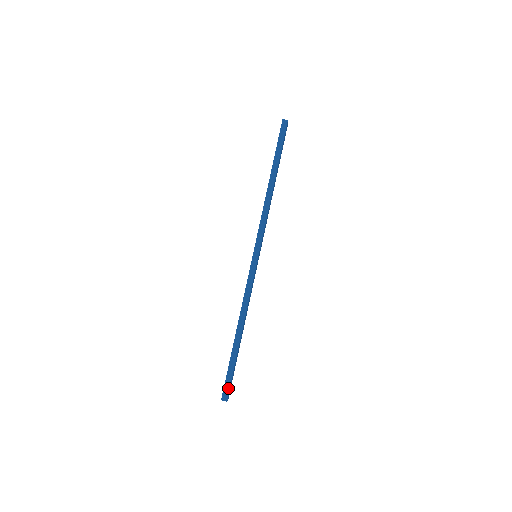
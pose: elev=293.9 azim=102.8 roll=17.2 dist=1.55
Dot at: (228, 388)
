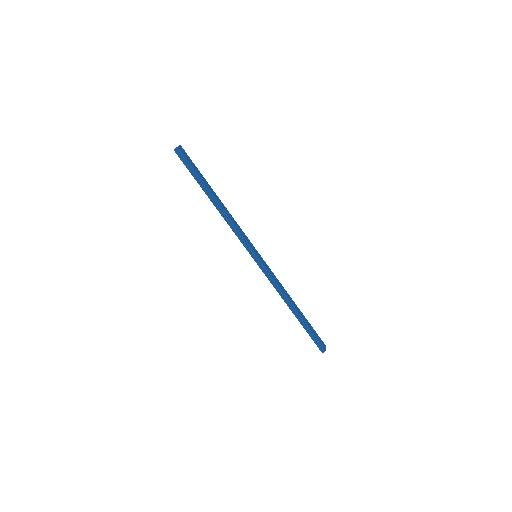
Dot at: (319, 344)
